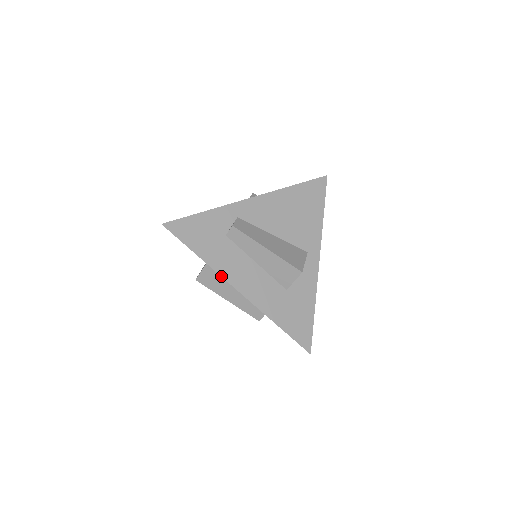
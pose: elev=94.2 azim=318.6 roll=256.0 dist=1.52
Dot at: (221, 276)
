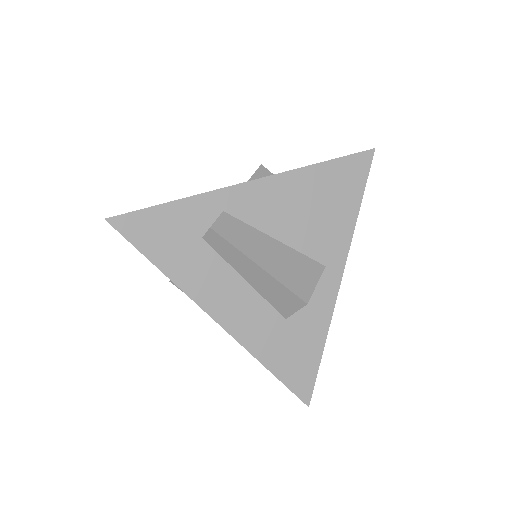
Dot at: (189, 297)
